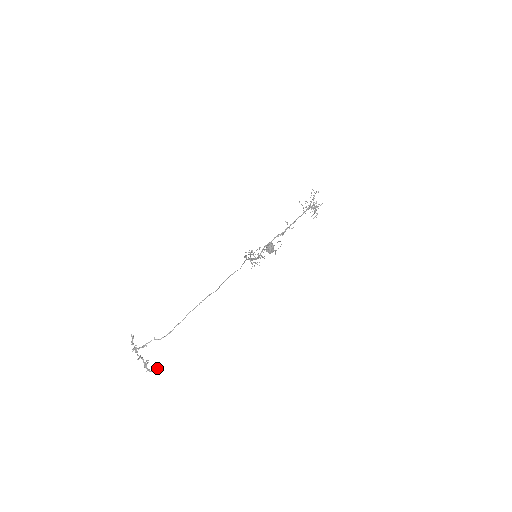
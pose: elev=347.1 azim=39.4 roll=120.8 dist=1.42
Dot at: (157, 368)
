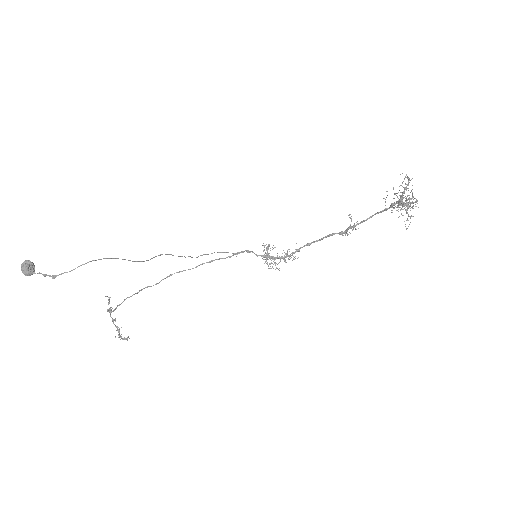
Dot at: (127, 337)
